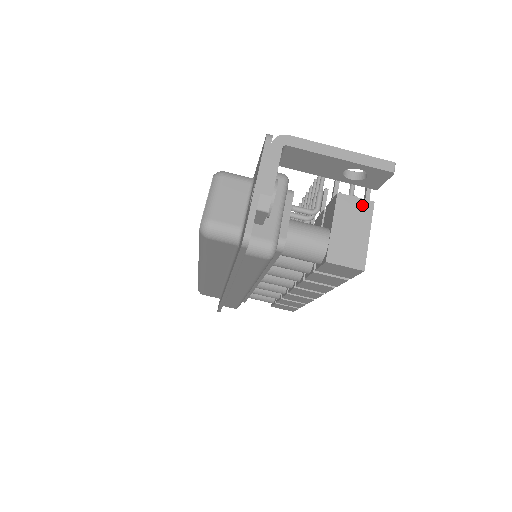
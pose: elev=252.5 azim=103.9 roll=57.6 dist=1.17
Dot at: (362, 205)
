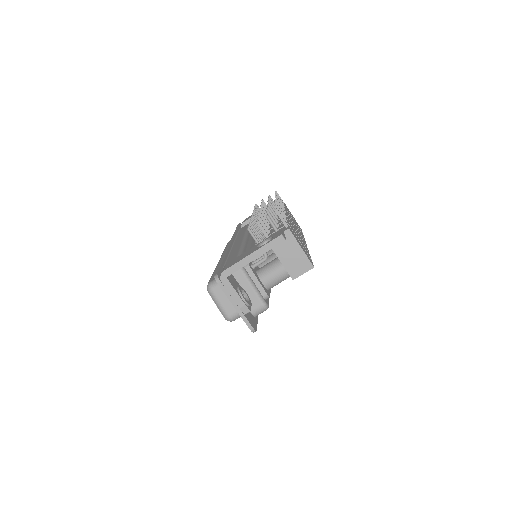
Dot at: occluded
